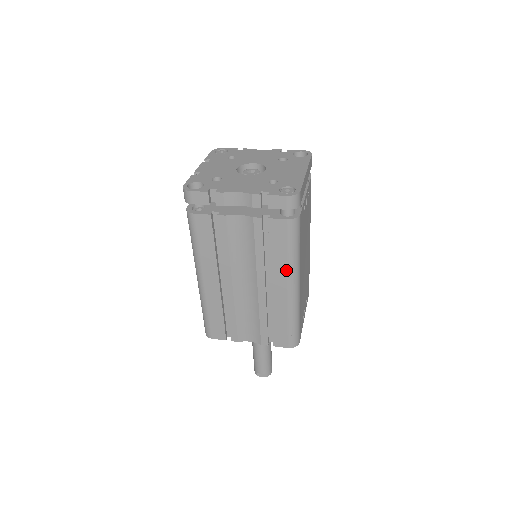
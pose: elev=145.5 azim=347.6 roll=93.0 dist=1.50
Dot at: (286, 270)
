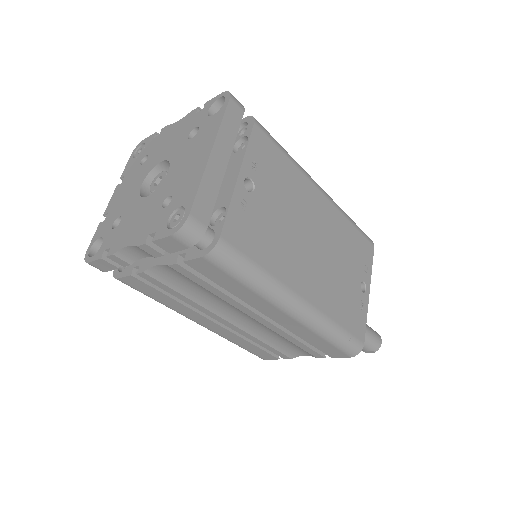
Dot at: (263, 300)
